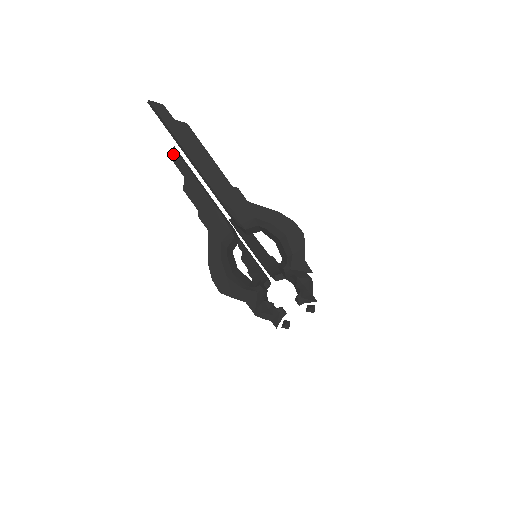
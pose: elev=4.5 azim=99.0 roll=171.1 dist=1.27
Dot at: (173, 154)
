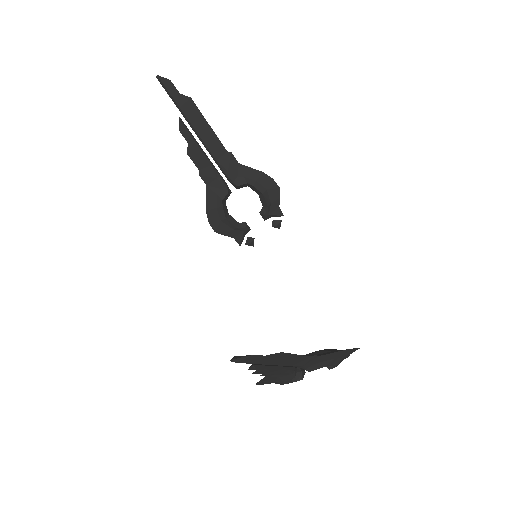
Dot at: (250, 368)
